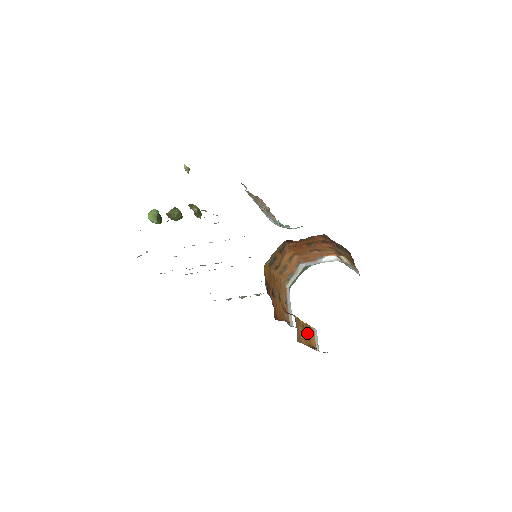
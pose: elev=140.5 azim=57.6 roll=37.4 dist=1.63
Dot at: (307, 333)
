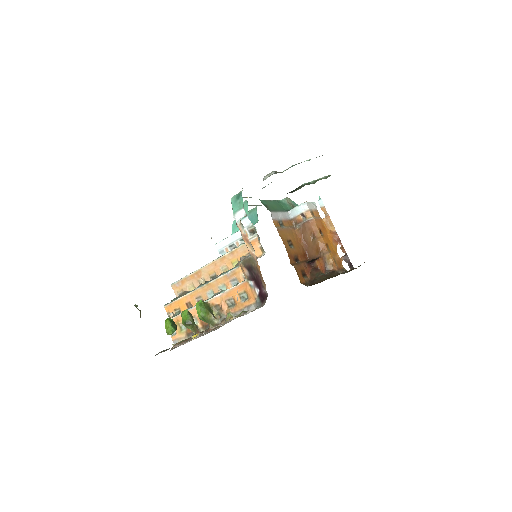
Dot at: (325, 236)
